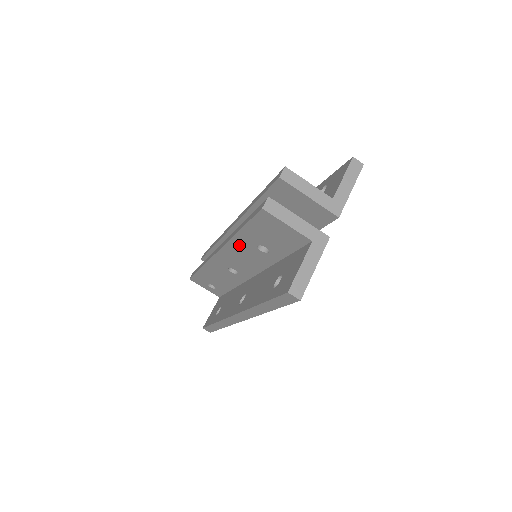
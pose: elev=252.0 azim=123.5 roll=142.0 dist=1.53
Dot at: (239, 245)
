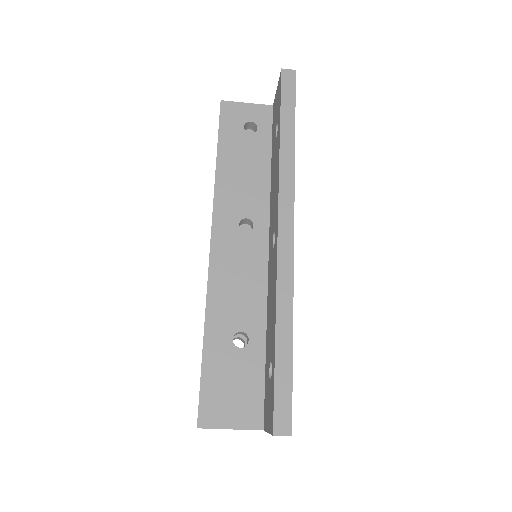
Dot at: occluded
